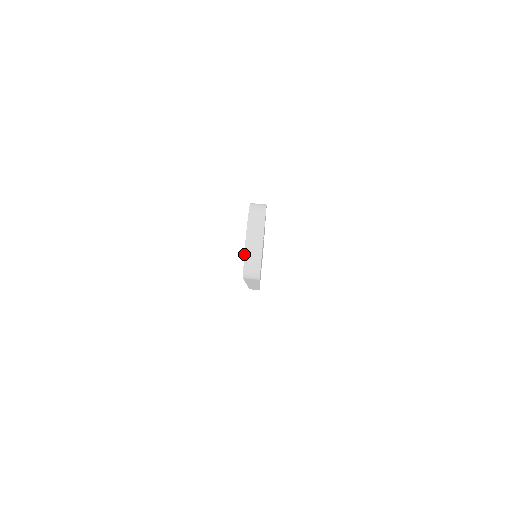
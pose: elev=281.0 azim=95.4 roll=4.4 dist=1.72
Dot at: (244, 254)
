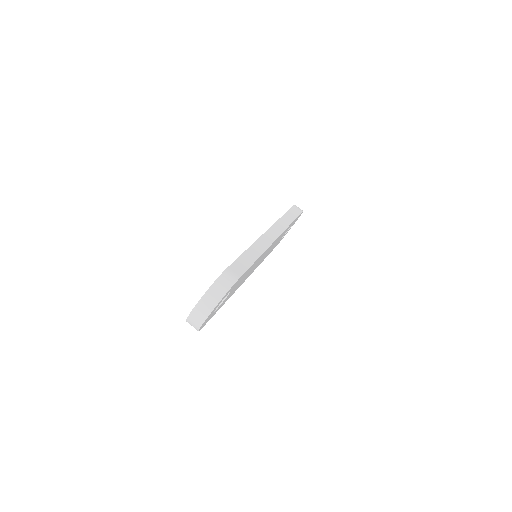
Dot at: (187, 318)
